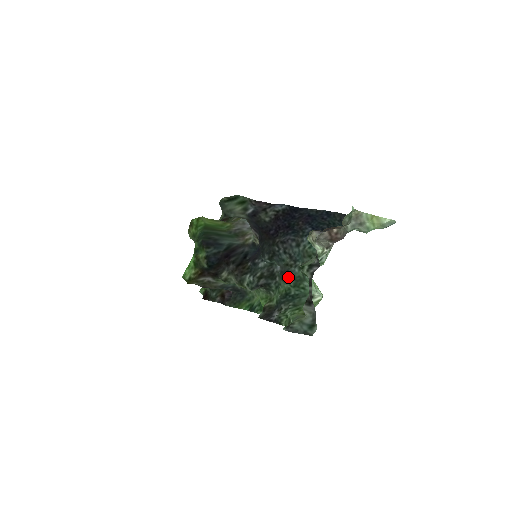
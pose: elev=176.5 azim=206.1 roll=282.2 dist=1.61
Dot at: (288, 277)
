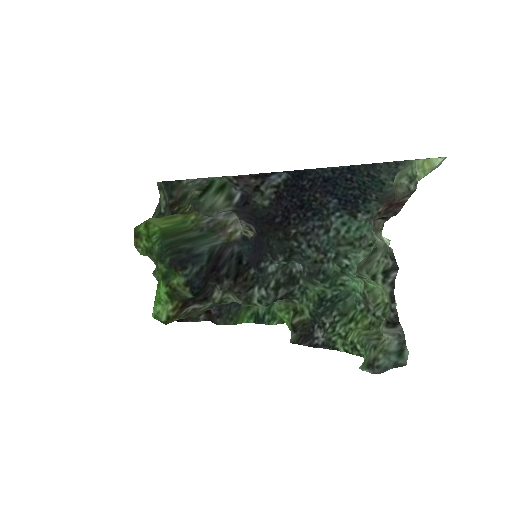
Dot at: (322, 279)
